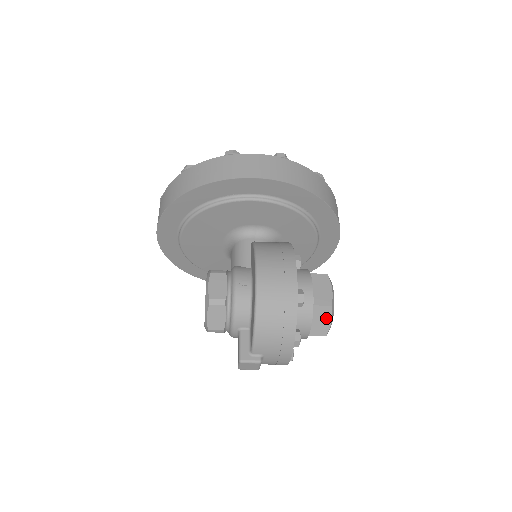
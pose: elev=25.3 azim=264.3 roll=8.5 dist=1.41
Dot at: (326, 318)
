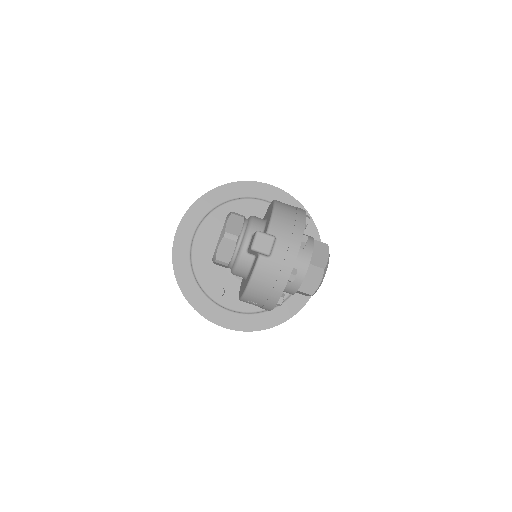
Dot at: (324, 253)
